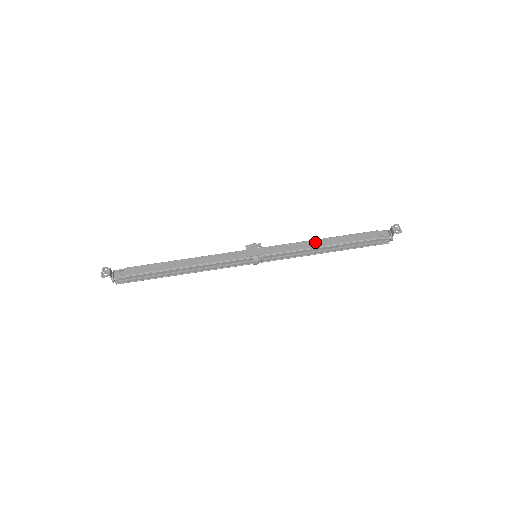
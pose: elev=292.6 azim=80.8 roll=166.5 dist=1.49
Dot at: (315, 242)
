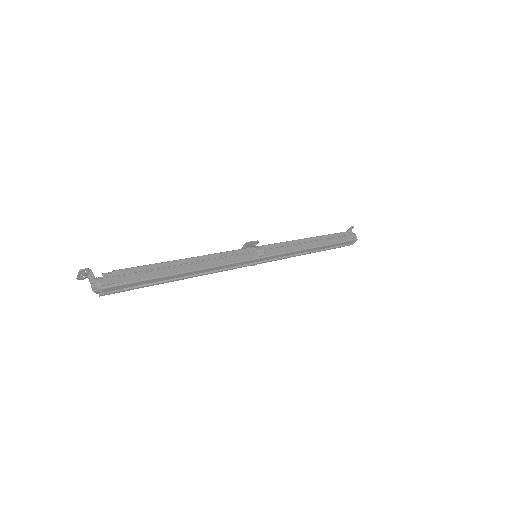
Dot at: occluded
